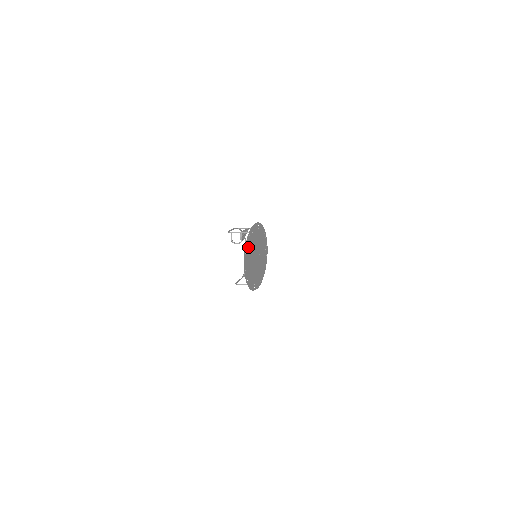
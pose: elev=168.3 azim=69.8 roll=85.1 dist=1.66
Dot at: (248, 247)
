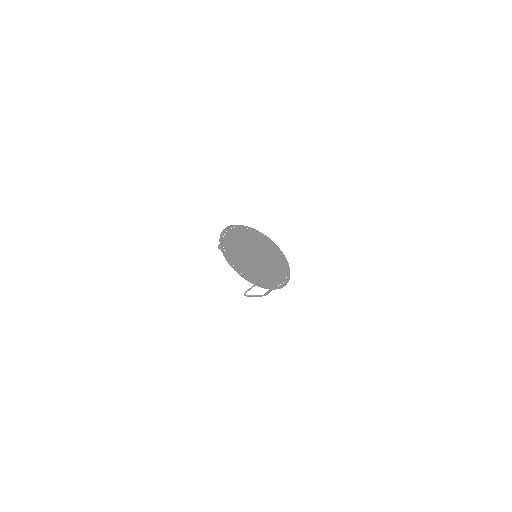
Dot at: (229, 240)
